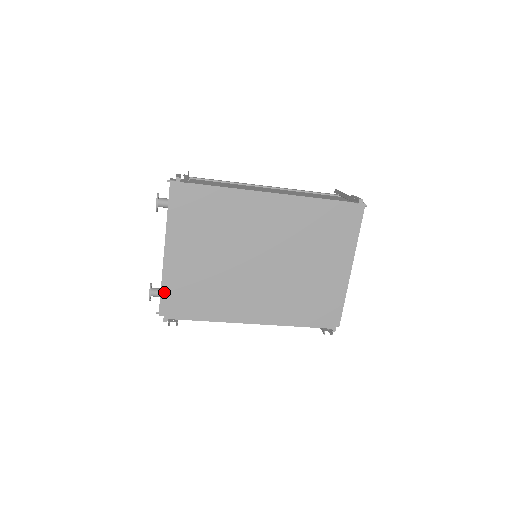
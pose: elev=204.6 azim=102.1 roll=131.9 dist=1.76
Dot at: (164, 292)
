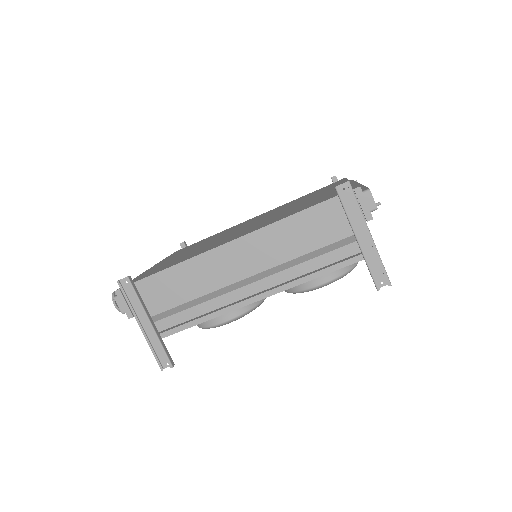
Dot at: occluded
